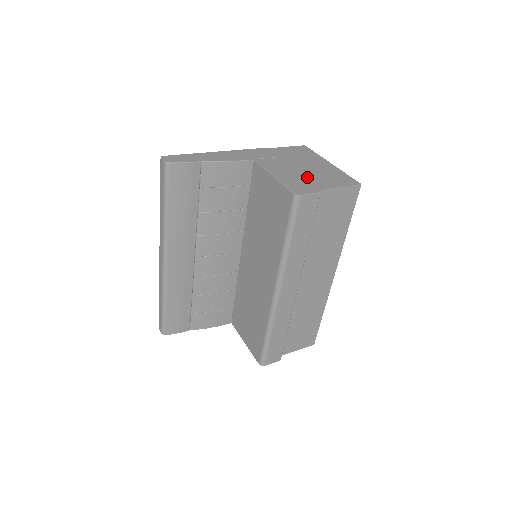
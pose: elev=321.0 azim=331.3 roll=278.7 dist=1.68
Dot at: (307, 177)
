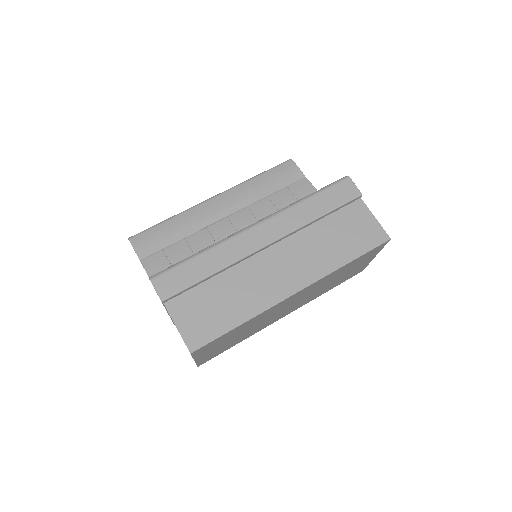
Dot at: occluded
